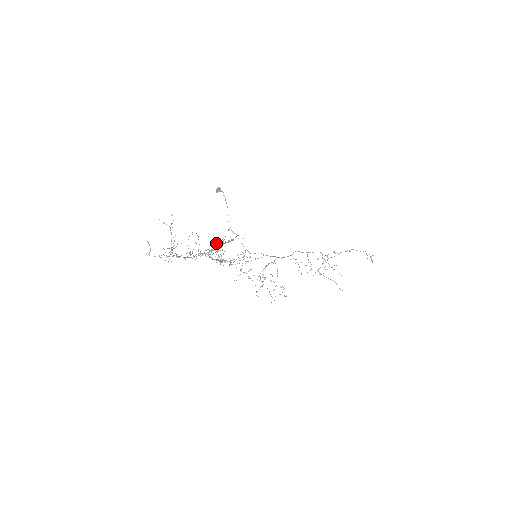
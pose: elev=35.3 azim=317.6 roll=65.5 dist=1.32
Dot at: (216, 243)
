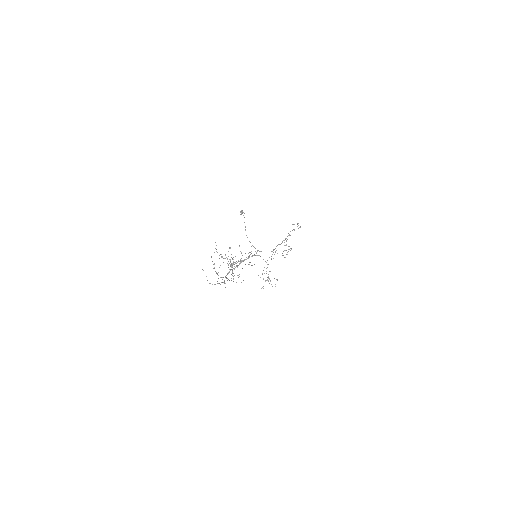
Dot at: (249, 262)
